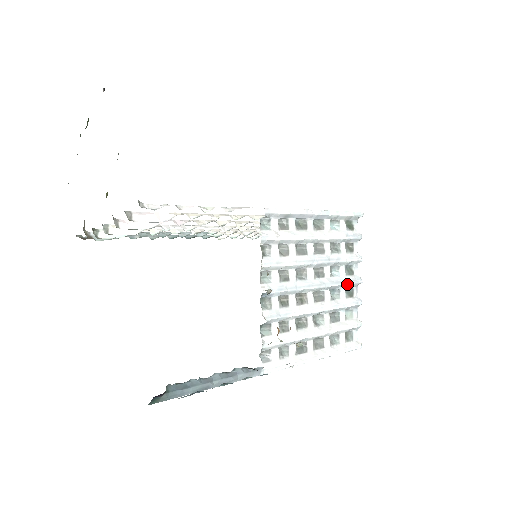
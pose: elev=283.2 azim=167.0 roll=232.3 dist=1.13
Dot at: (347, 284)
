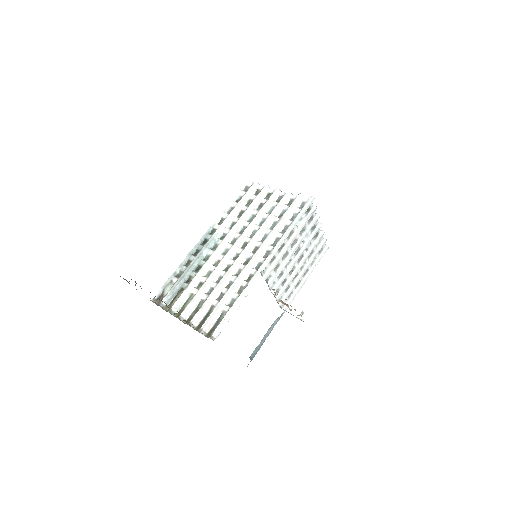
Dot at: occluded
